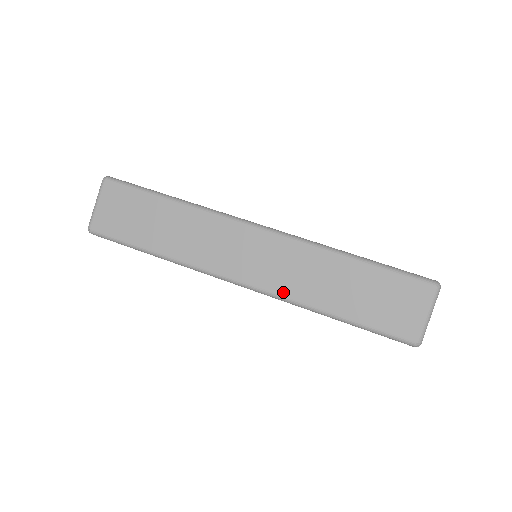
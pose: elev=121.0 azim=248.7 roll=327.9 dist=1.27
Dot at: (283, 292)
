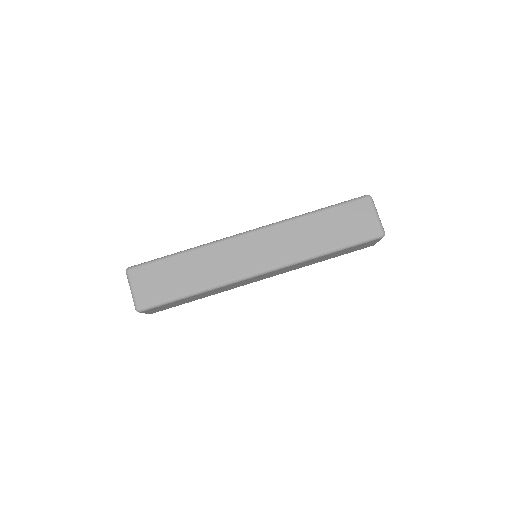
Dot at: occluded
